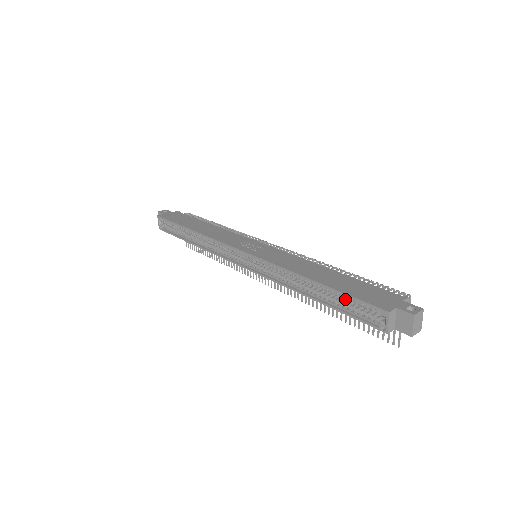
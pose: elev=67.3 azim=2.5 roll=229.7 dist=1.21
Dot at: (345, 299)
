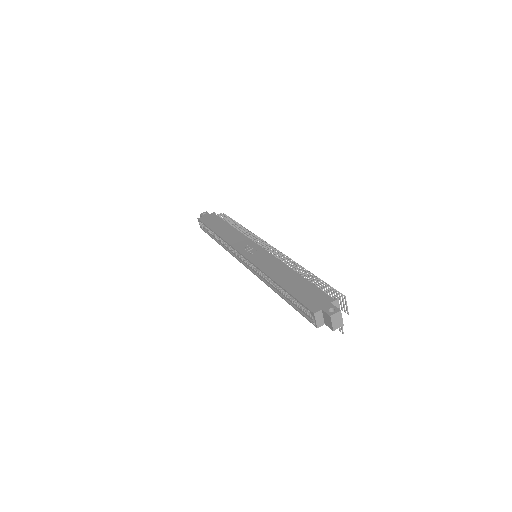
Dot at: occluded
